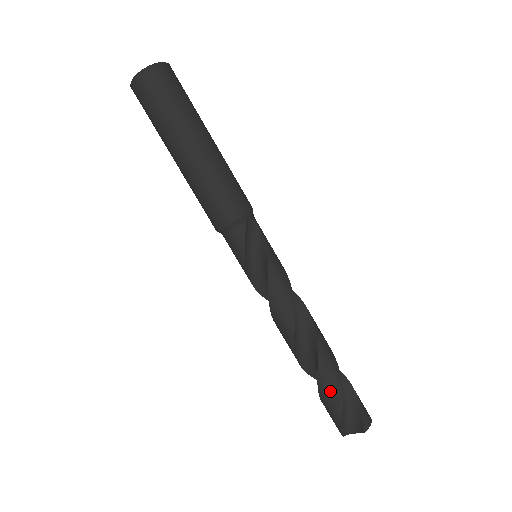
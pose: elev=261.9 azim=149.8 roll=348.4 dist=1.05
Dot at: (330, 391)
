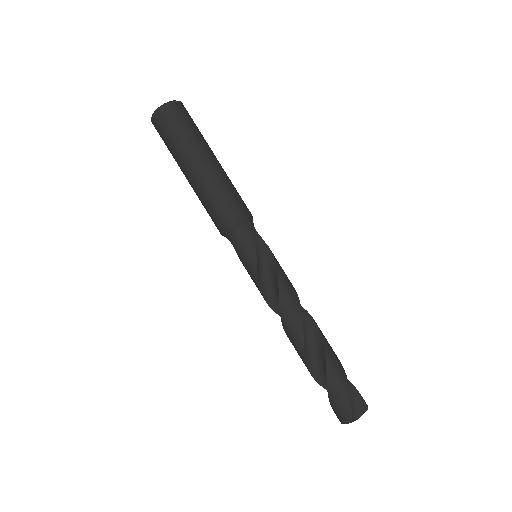
Dot at: (337, 369)
